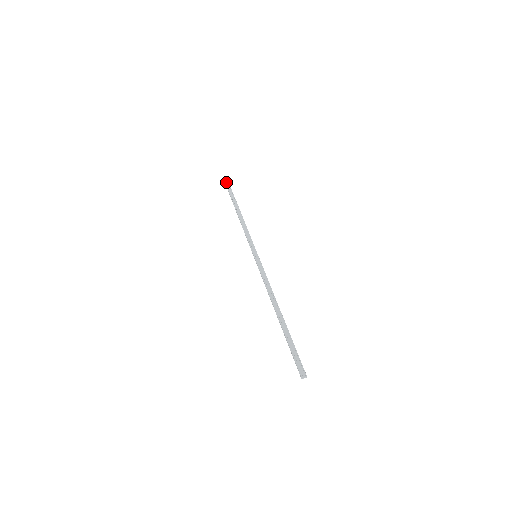
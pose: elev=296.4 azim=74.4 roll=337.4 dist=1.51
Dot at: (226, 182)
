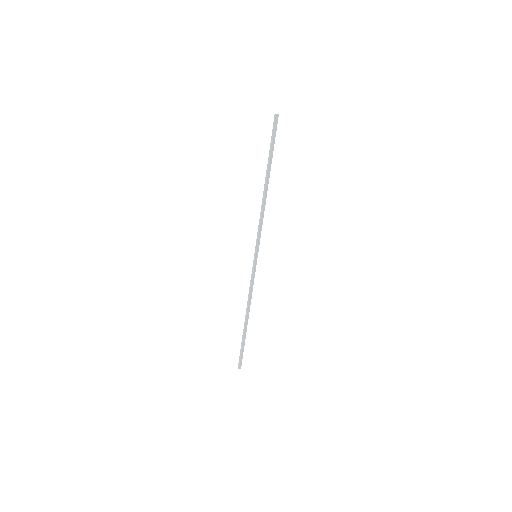
Dot at: (238, 367)
